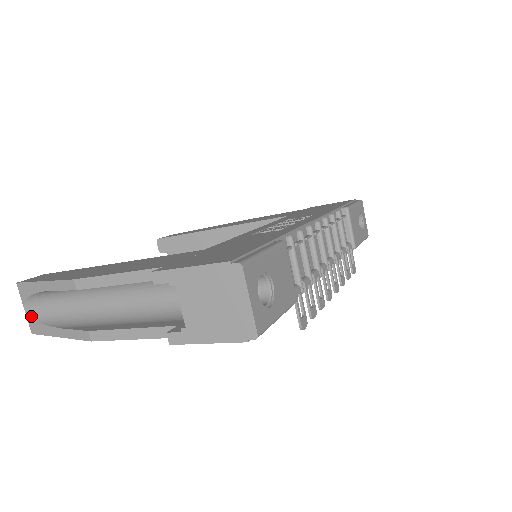
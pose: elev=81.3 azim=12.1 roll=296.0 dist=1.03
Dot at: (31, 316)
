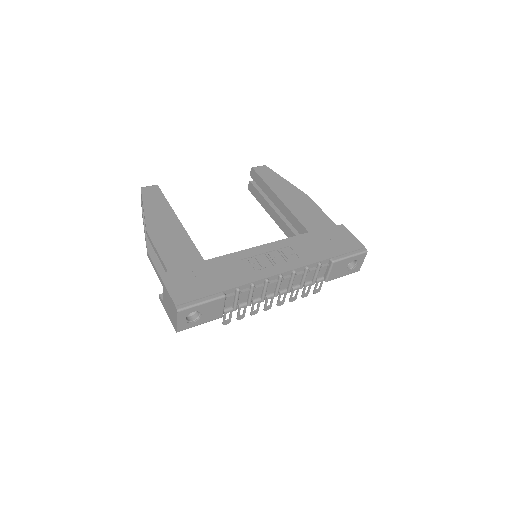
Dot at: (142, 207)
